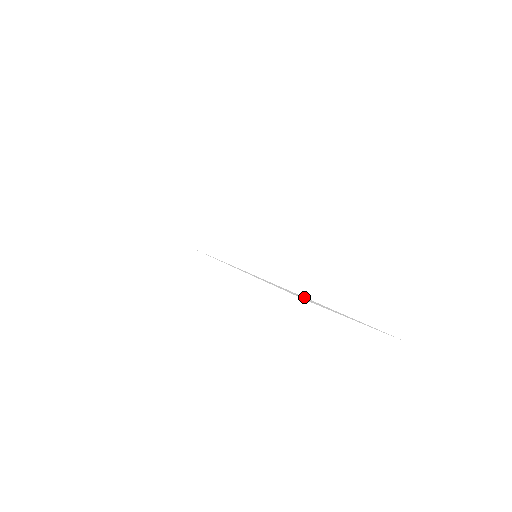
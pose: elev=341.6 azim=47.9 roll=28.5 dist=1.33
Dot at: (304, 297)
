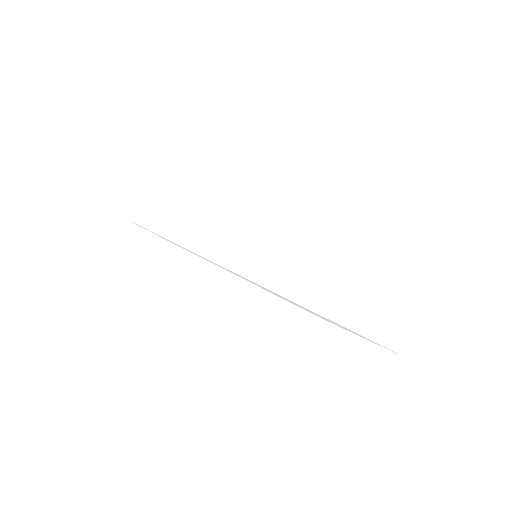
Dot at: (313, 312)
